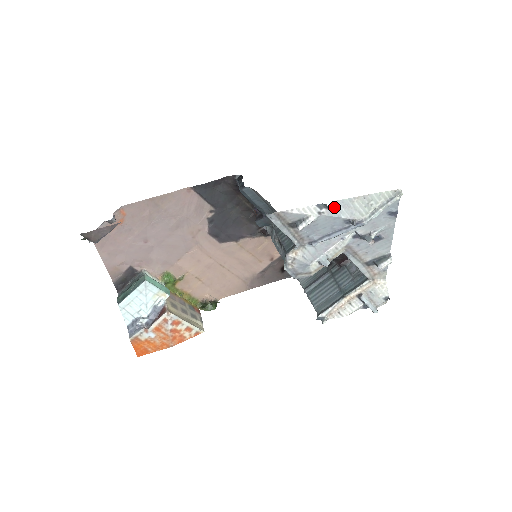
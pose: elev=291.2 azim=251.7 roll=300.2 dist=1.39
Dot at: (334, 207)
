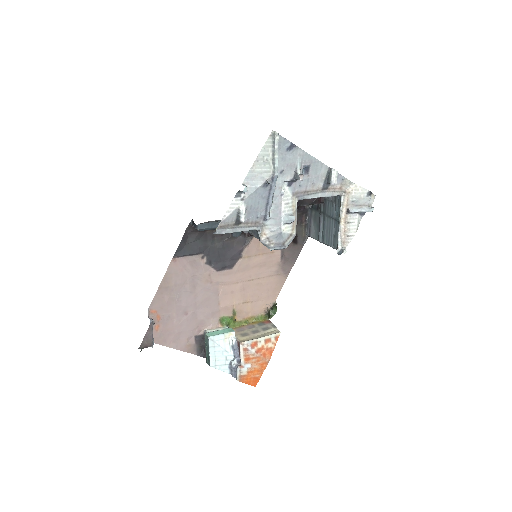
Dot at: occluded
